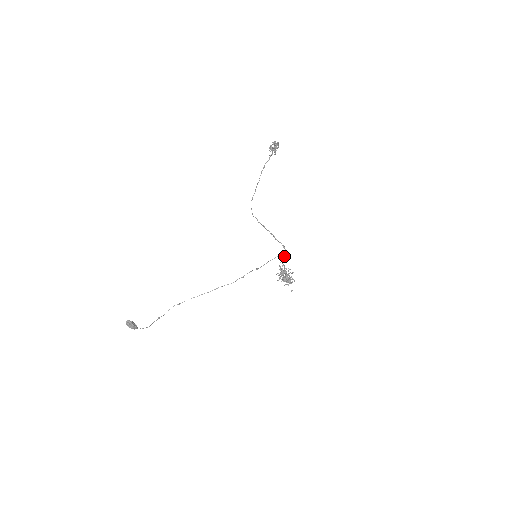
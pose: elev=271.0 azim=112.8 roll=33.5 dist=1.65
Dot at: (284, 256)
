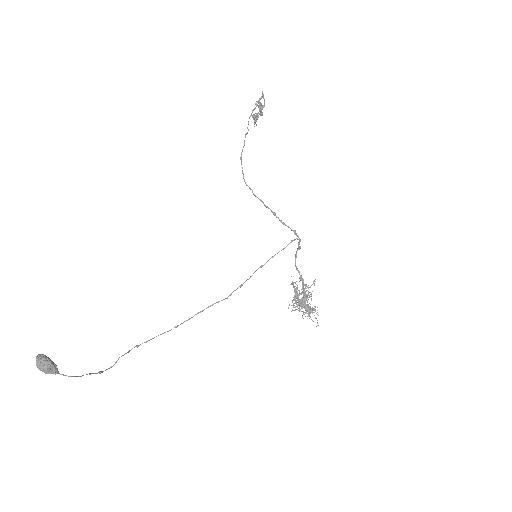
Dot at: (298, 244)
